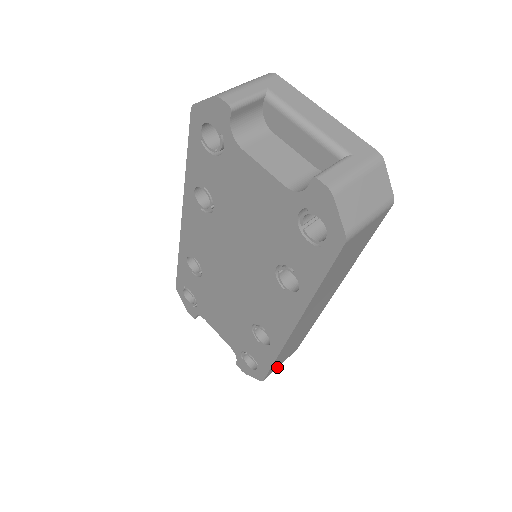
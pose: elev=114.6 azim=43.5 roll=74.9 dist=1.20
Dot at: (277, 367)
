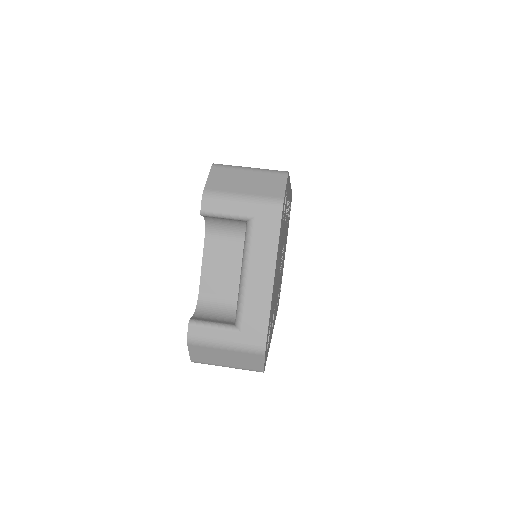
Dot at: occluded
